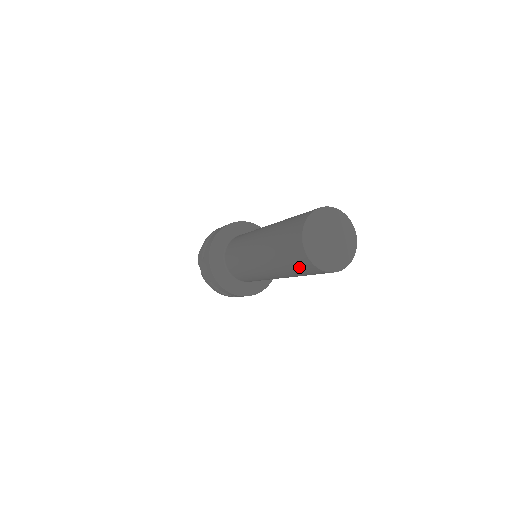
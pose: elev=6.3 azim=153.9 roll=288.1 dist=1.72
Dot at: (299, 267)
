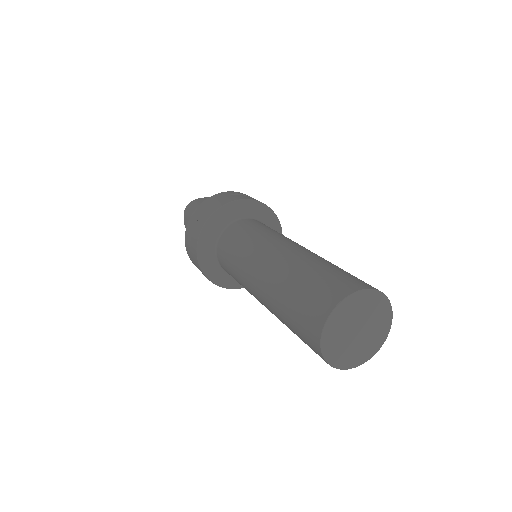
Dot at: occluded
